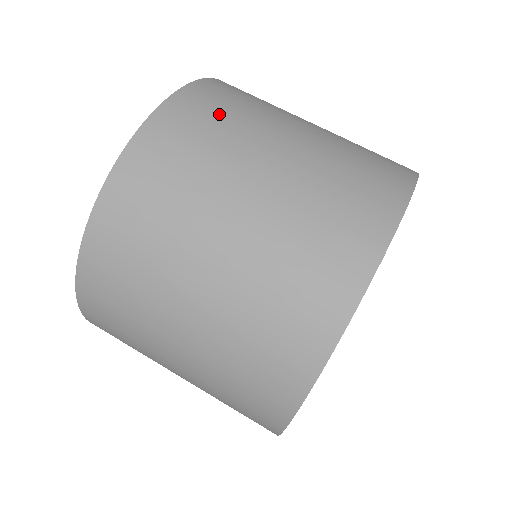
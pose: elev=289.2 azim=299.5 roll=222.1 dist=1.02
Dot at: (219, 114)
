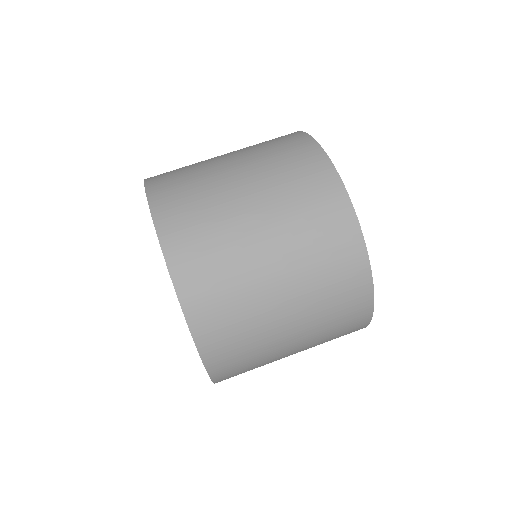
Dot at: (182, 182)
